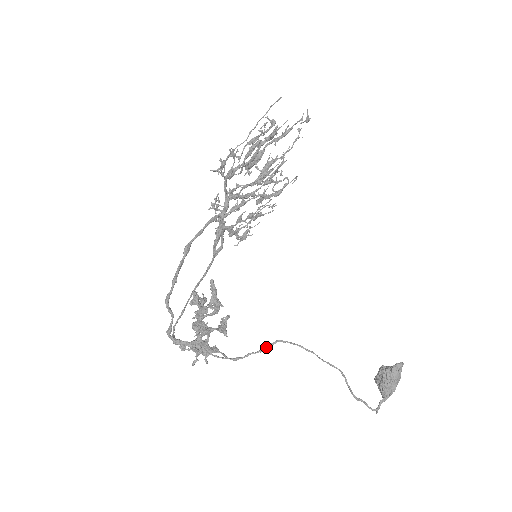
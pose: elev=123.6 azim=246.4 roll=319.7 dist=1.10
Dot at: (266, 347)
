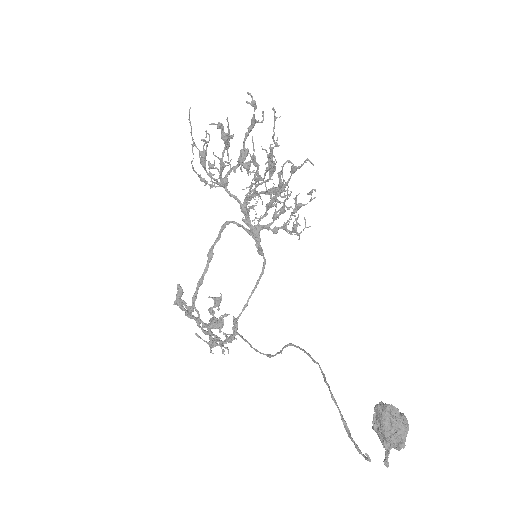
Dot at: occluded
